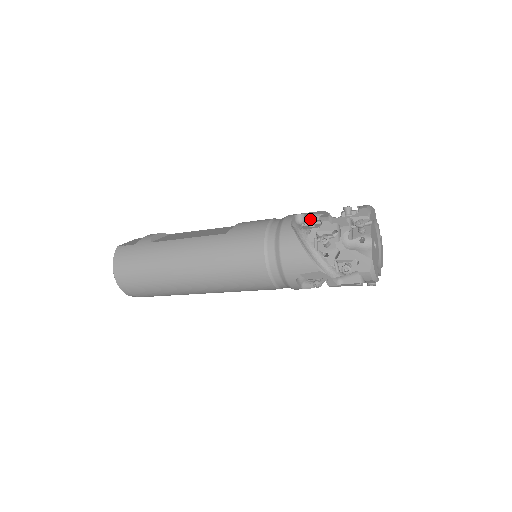
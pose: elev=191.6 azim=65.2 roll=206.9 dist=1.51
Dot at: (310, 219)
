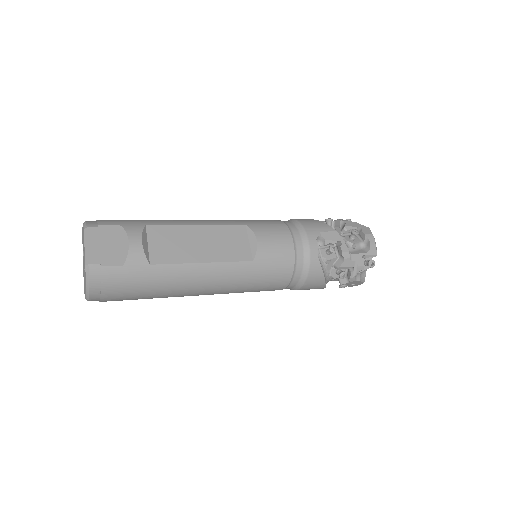
Dot at: occluded
